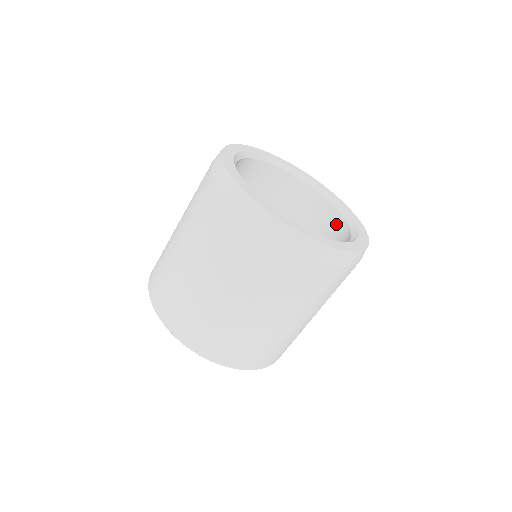
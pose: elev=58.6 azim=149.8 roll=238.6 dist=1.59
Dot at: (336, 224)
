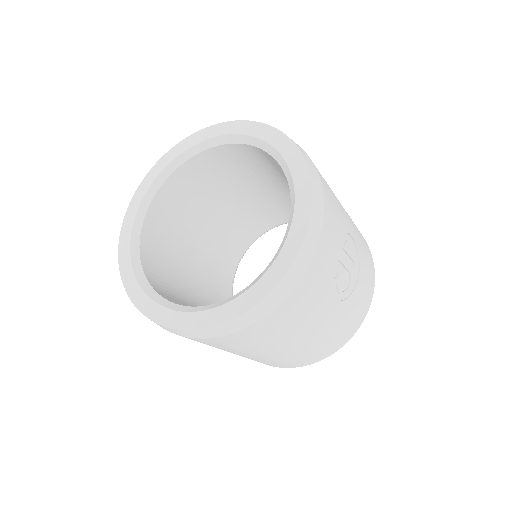
Dot at: occluded
